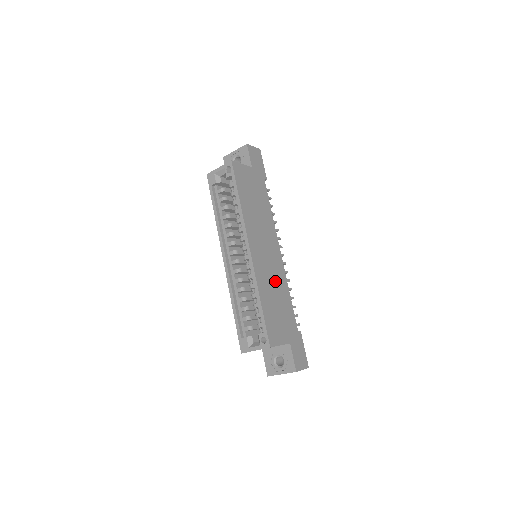
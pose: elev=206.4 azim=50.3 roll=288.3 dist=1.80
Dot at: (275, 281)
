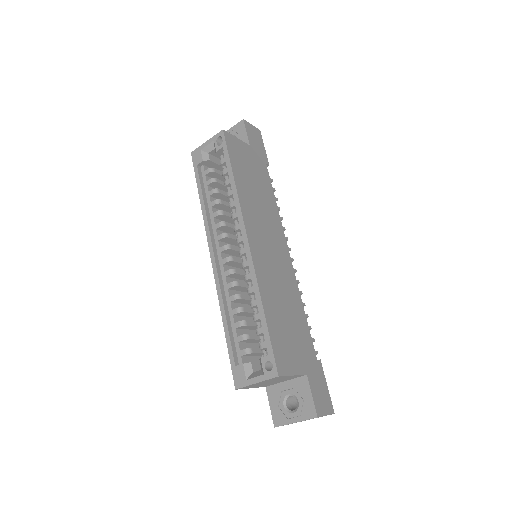
Dot at: (283, 287)
